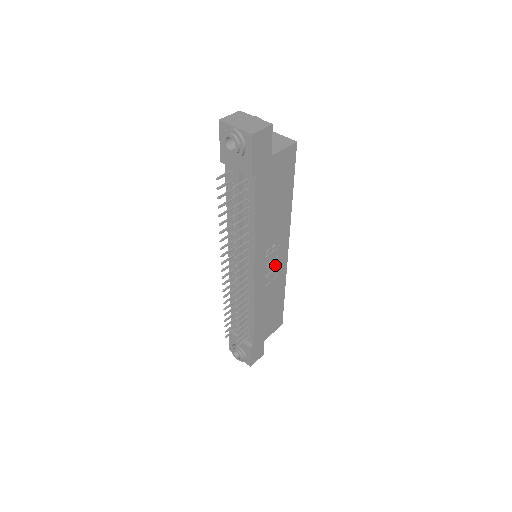
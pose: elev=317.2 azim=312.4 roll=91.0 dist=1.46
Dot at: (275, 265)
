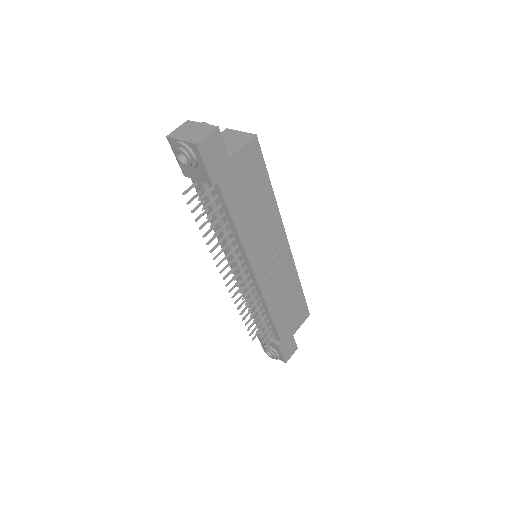
Dot at: (278, 261)
